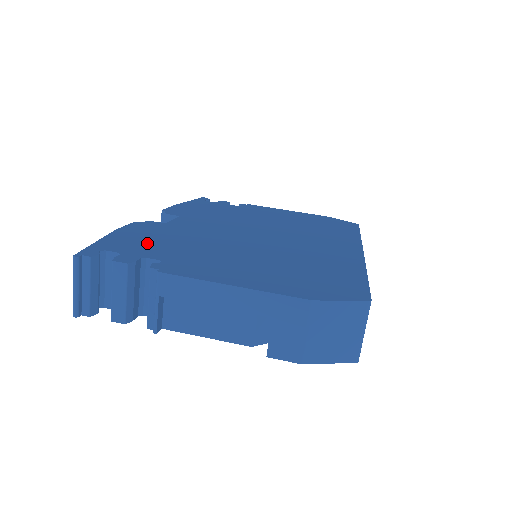
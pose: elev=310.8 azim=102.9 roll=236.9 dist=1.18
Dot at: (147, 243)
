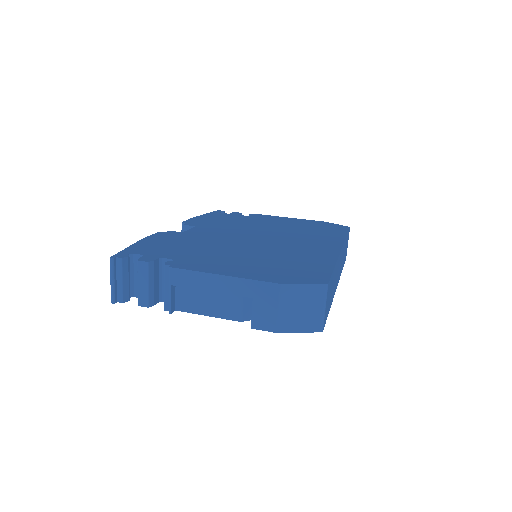
Dot at: (165, 247)
